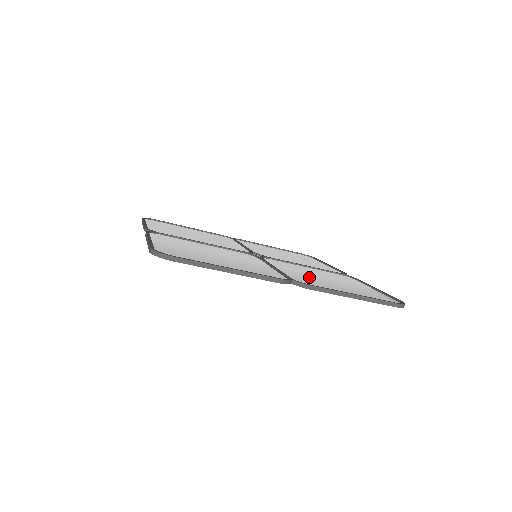
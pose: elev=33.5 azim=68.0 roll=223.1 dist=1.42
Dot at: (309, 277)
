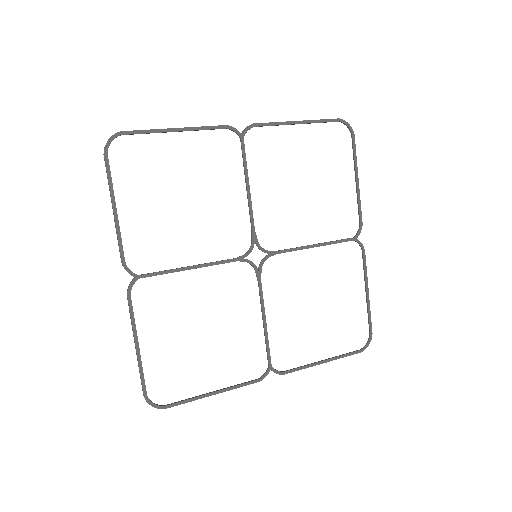
Dot at: (297, 321)
